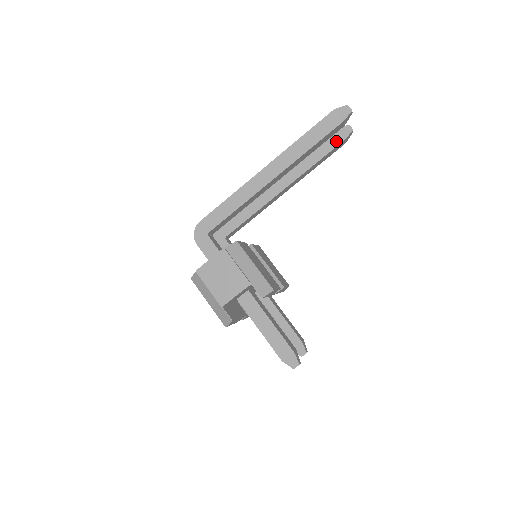
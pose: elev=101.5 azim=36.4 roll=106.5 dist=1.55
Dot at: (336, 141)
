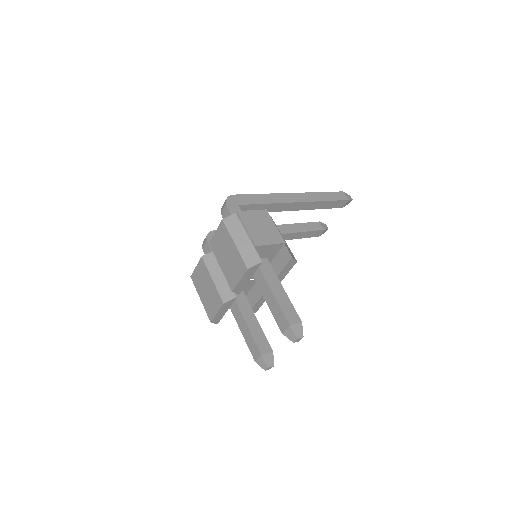
Dot at: (318, 227)
